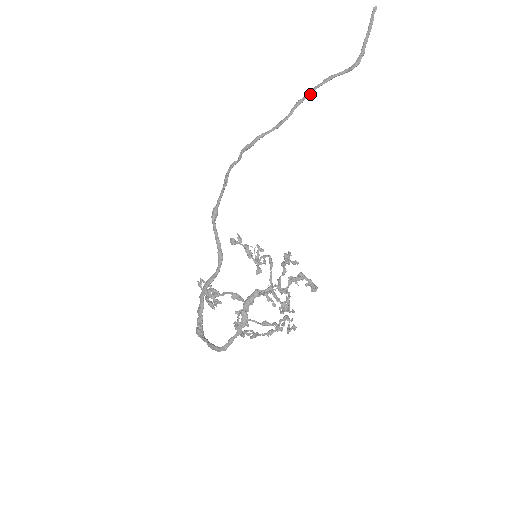
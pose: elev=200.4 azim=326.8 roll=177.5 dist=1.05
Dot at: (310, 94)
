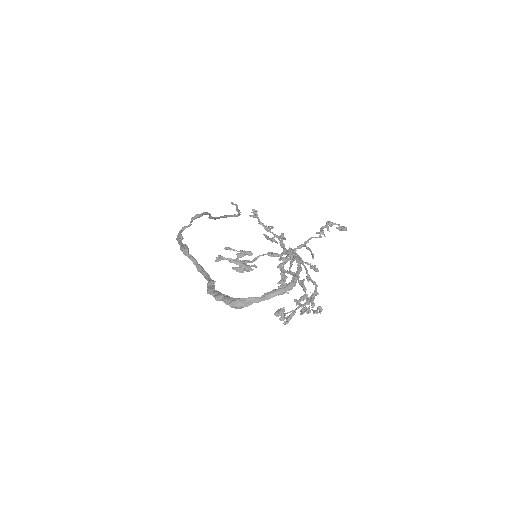
Dot at: (218, 218)
